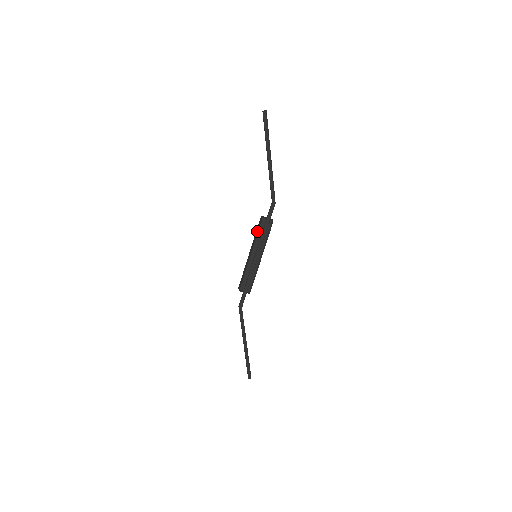
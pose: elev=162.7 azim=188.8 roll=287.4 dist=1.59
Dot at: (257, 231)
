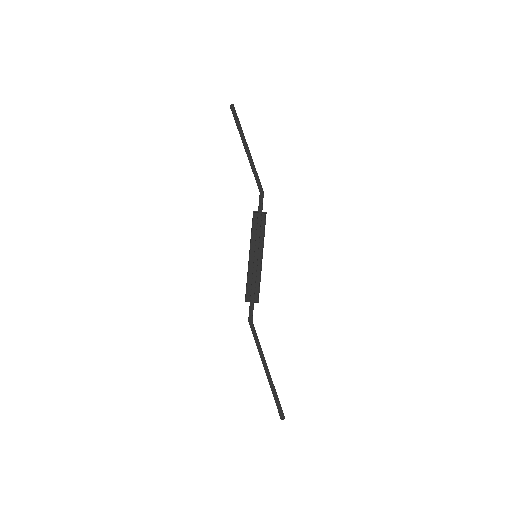
Dot at: occluded
